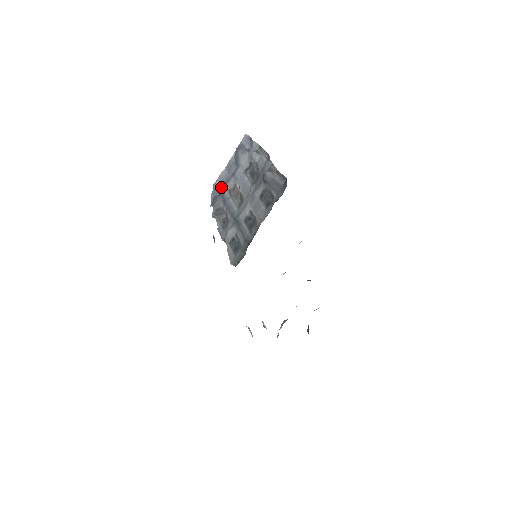
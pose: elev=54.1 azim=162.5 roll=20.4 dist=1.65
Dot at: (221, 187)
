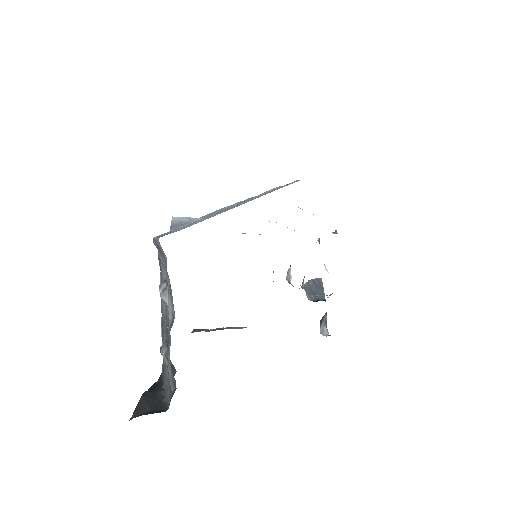
Dot at: occluded
